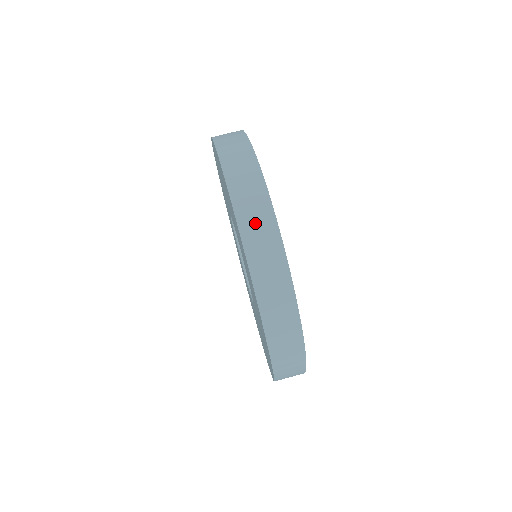
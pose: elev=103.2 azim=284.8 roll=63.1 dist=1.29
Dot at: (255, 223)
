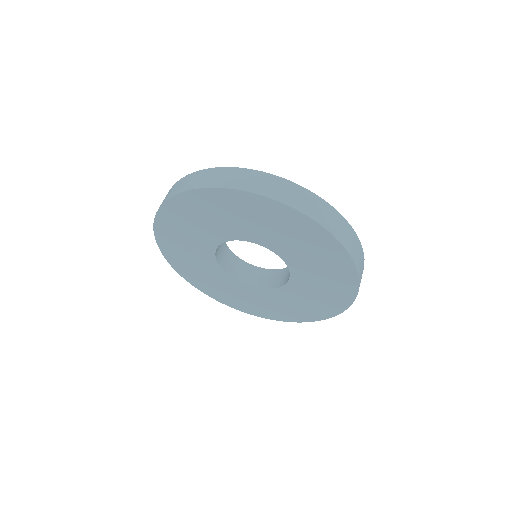
Dot at: (353, 245)
